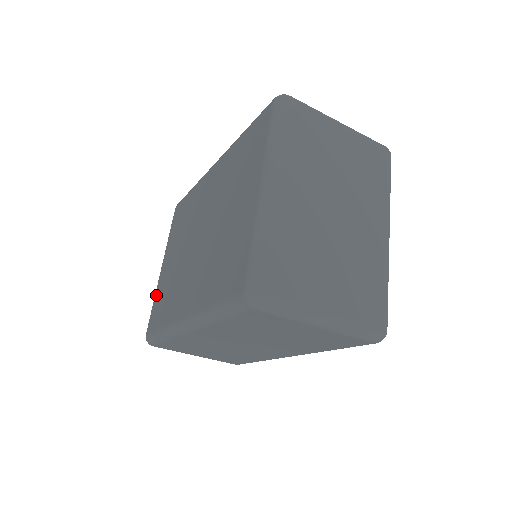
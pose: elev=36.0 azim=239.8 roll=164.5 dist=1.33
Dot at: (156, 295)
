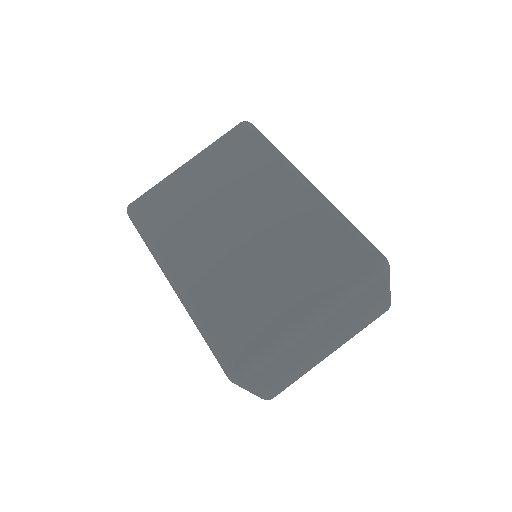
Dot at: (165, 186)
